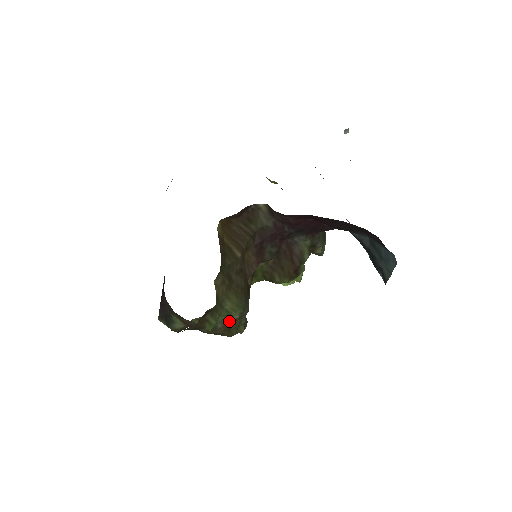
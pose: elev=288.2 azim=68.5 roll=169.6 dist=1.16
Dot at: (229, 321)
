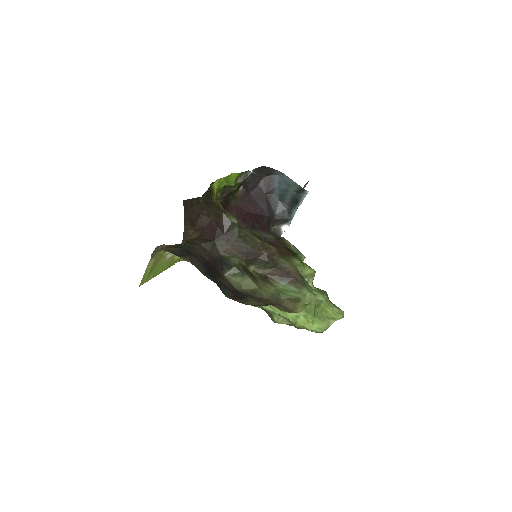
Dot at: (254, 234)
